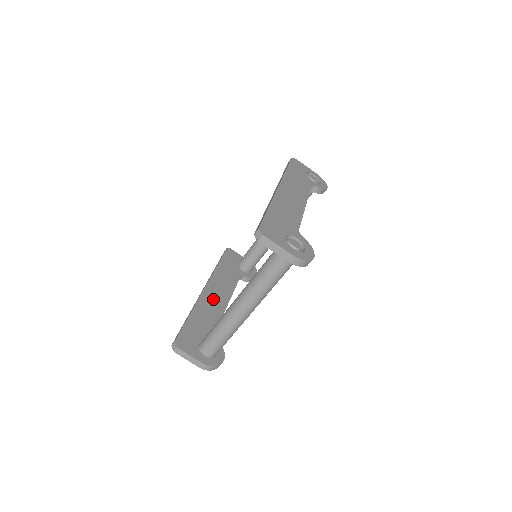
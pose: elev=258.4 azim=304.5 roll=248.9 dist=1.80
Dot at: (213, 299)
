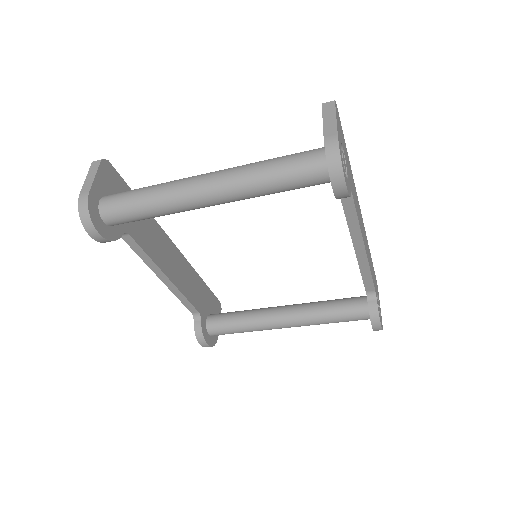
Dot at: (166, 252)
